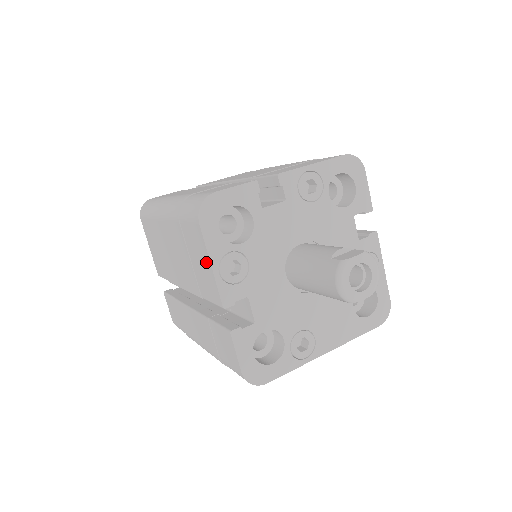
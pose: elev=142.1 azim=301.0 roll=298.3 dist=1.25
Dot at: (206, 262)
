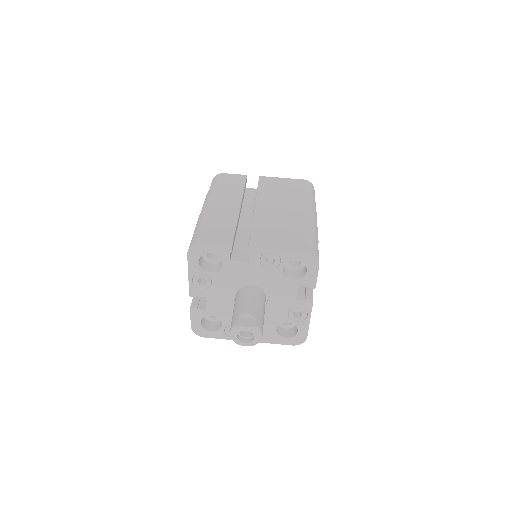
Dot at: occluded
